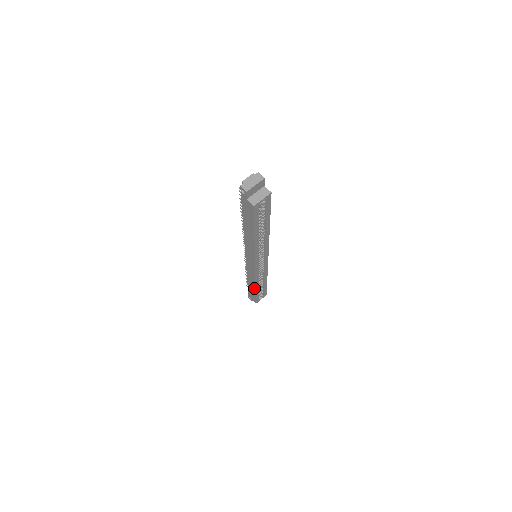
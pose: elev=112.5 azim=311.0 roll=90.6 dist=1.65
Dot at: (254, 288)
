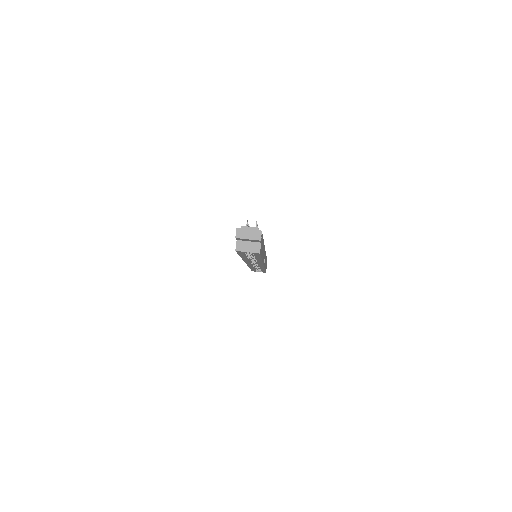
Dot at: occluded
